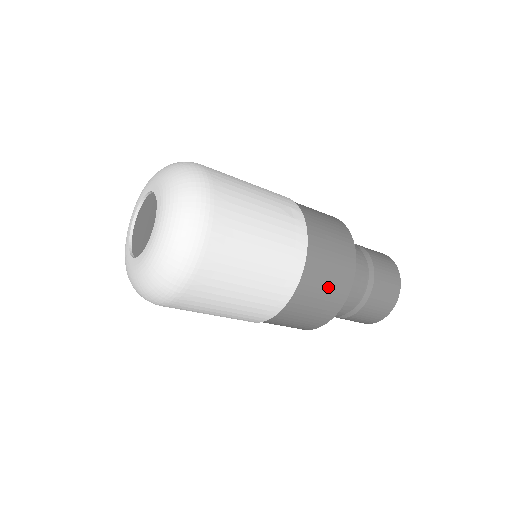
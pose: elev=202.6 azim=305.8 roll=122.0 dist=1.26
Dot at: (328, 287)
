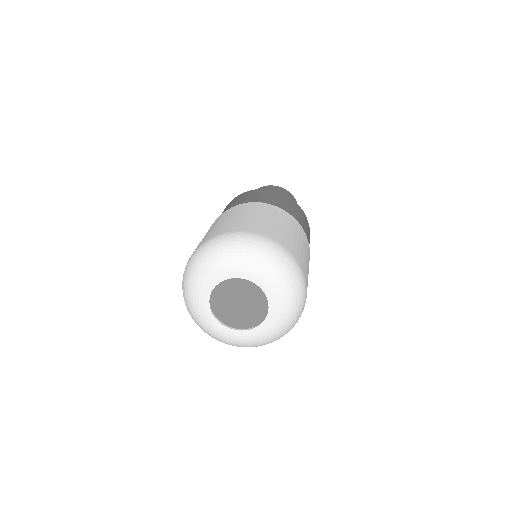
Dot at: (308, 234)
